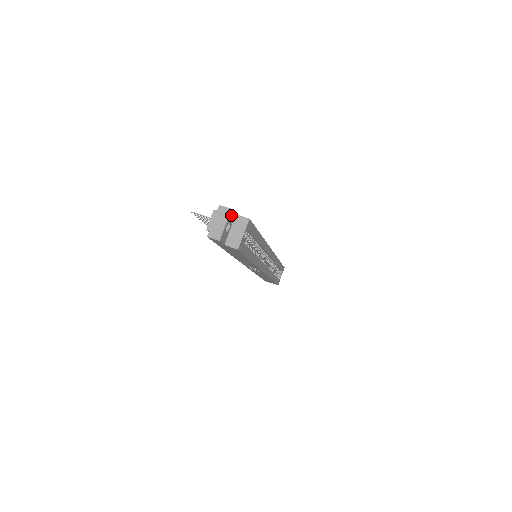
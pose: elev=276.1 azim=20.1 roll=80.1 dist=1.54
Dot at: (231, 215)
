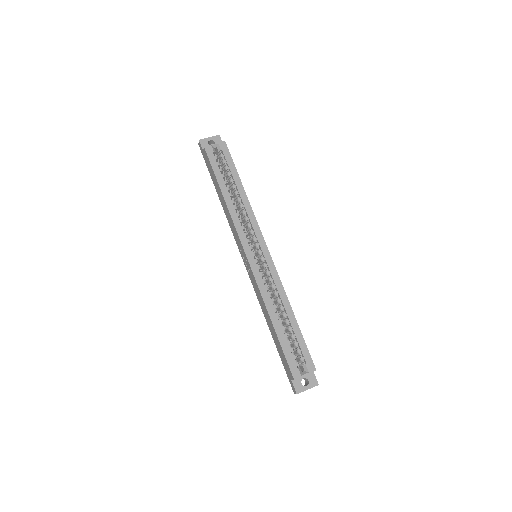
Dot at: (218, 140)
